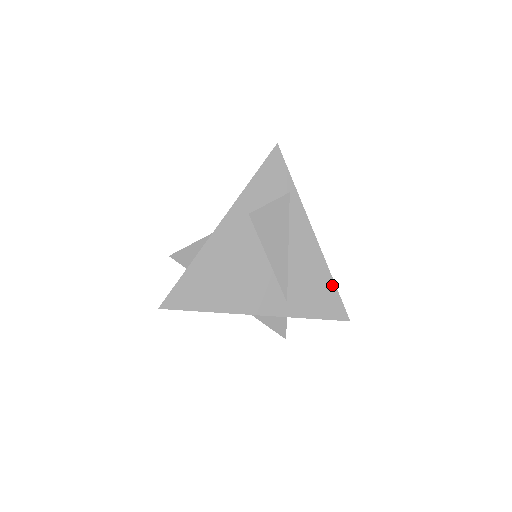
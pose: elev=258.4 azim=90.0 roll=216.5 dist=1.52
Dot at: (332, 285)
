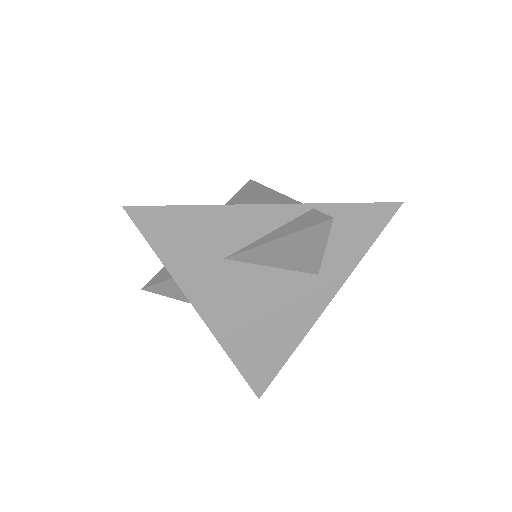
Dot at: occluded
